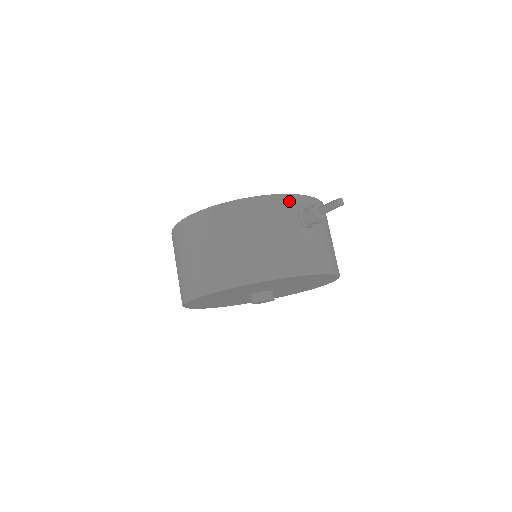
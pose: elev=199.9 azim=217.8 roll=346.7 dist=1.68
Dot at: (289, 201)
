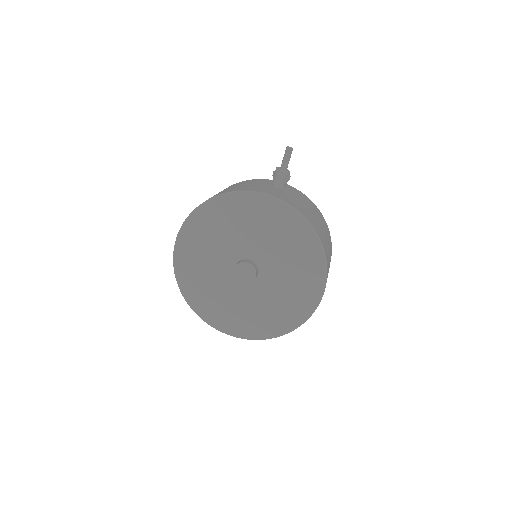
Dot at: (267, 180)
